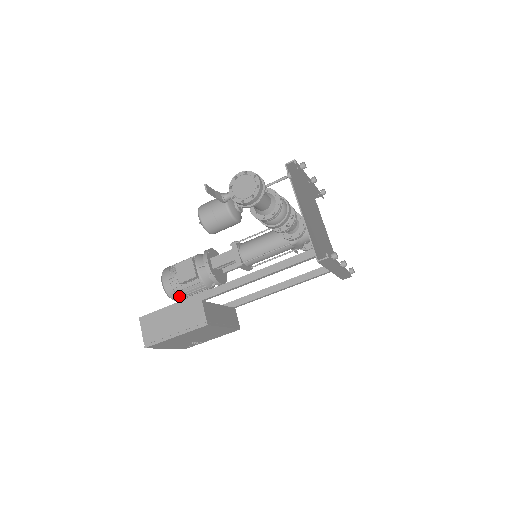
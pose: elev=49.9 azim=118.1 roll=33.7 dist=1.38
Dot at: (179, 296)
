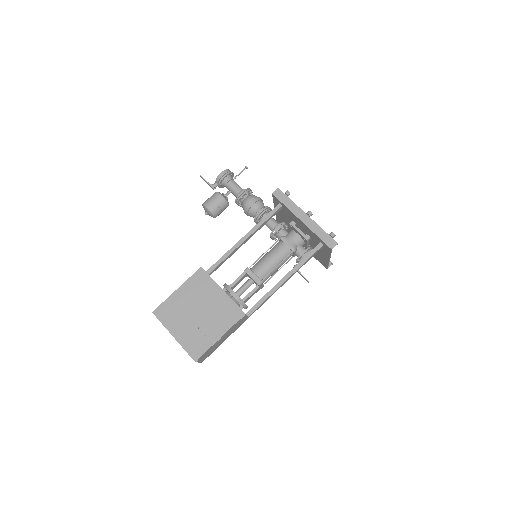
Dot at: occluded
